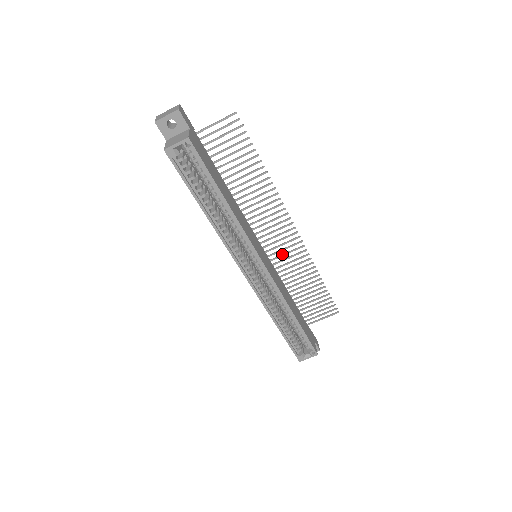
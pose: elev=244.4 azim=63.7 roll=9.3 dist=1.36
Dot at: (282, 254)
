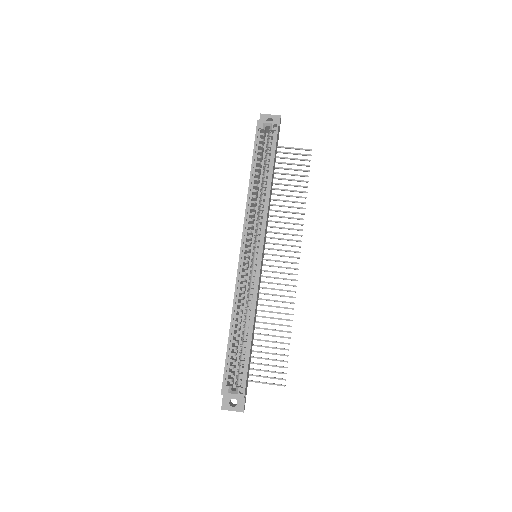
Dot at: occluded
